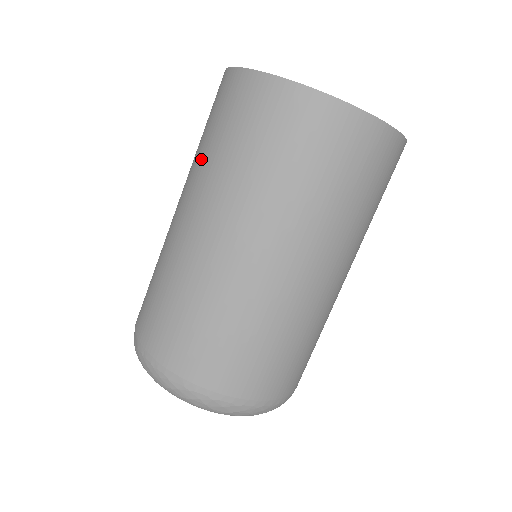
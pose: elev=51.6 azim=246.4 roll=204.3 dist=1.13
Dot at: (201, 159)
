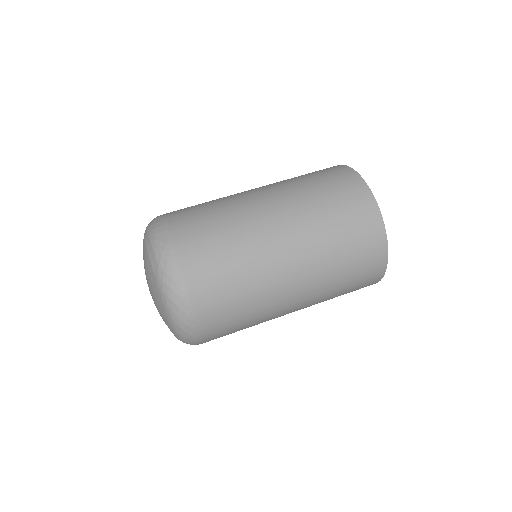
Dot at: (308, 198)
